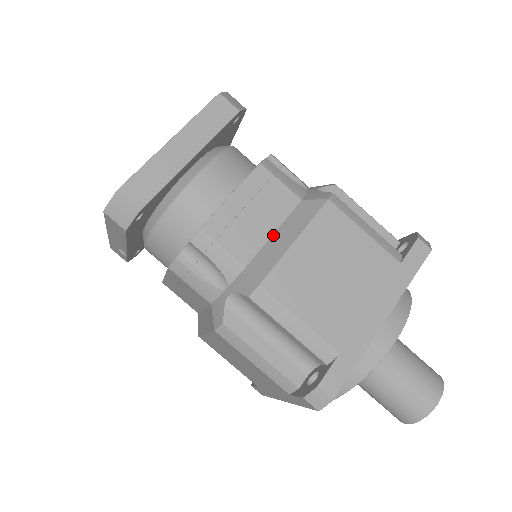
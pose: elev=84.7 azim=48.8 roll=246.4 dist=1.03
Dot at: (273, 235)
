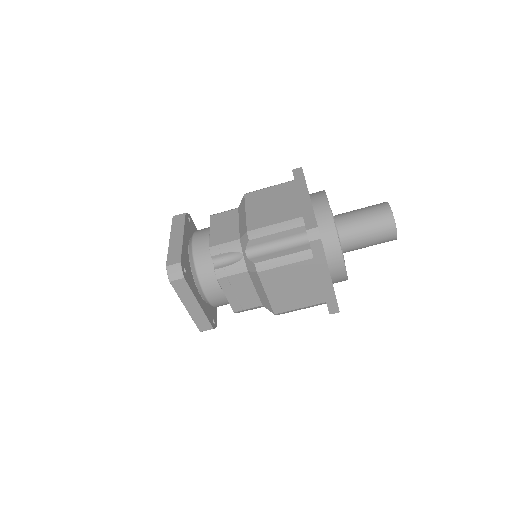
Dot at: (256, 291)
